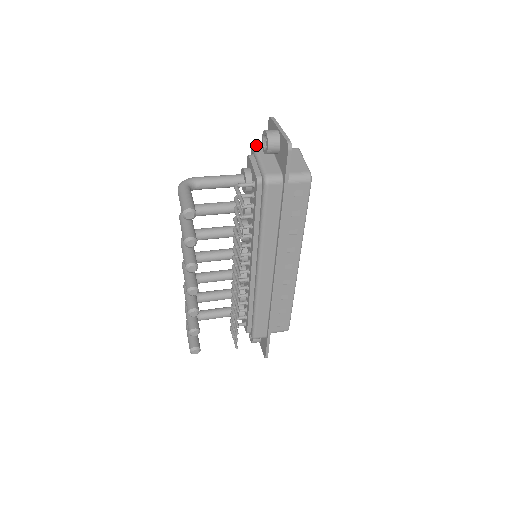
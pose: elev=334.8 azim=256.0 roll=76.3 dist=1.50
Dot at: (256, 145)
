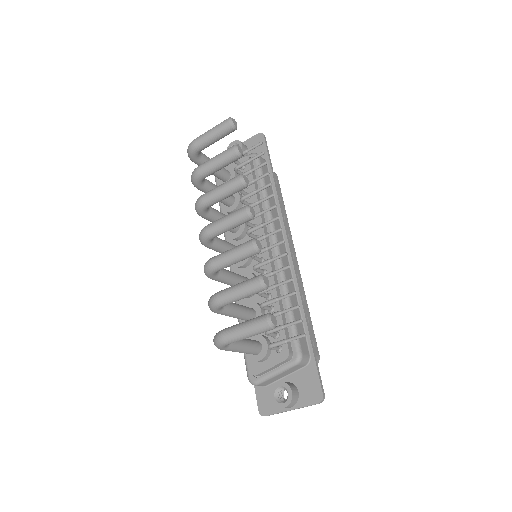
Dot at: occluded
